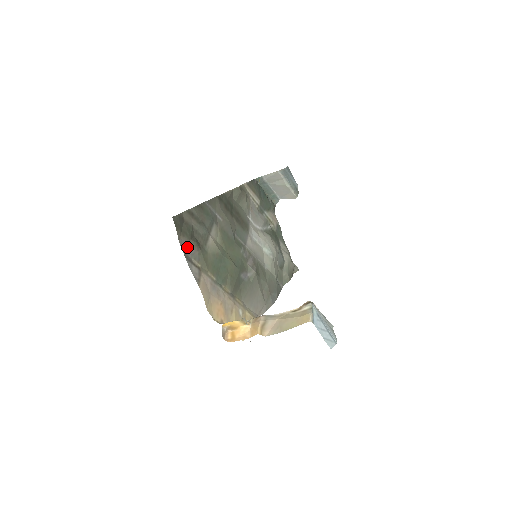
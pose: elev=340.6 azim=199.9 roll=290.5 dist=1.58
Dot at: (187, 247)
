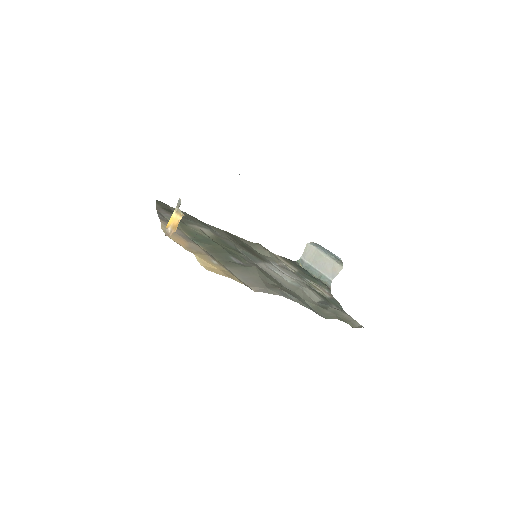
Dot at: (163, 212)
